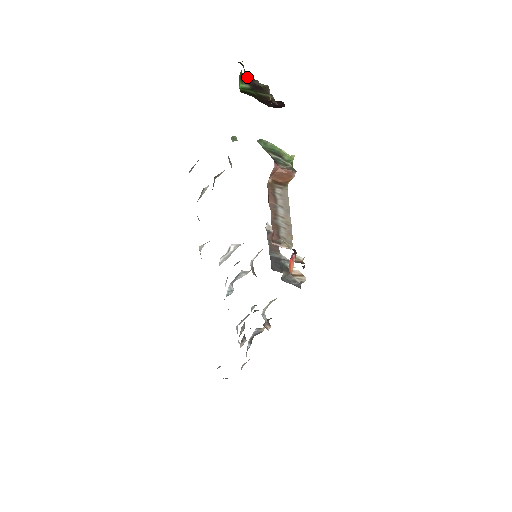
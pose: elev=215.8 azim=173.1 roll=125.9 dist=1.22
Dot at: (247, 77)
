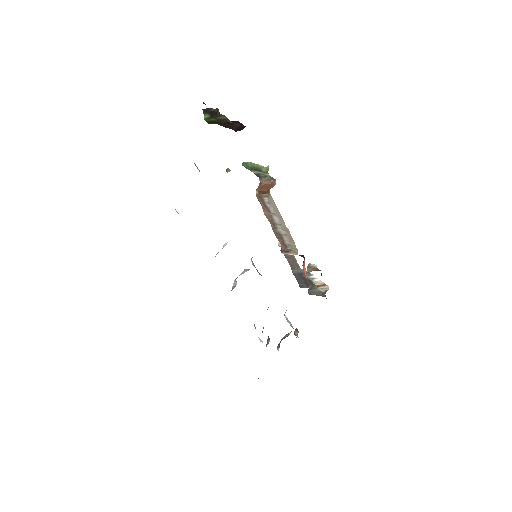
Dot at: (205, 109)
